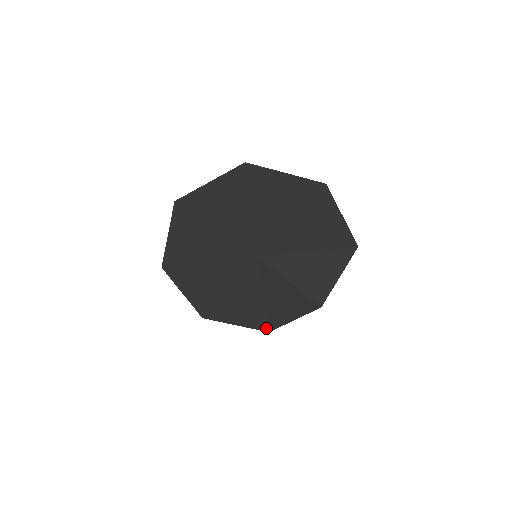
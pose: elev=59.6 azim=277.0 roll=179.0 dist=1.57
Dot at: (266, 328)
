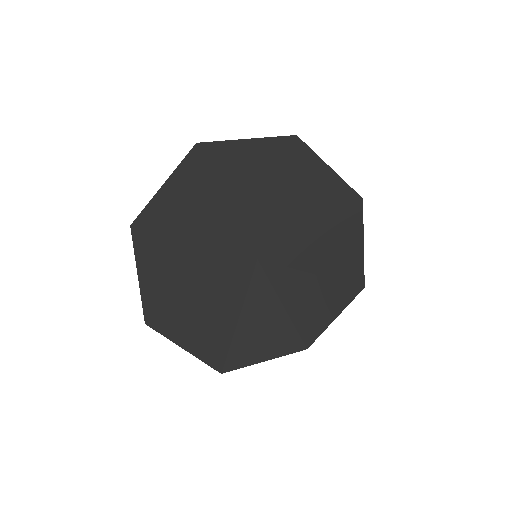
Dot at: (220, 366)
